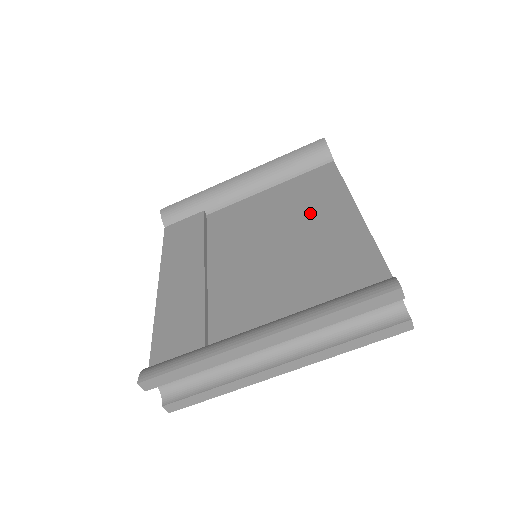
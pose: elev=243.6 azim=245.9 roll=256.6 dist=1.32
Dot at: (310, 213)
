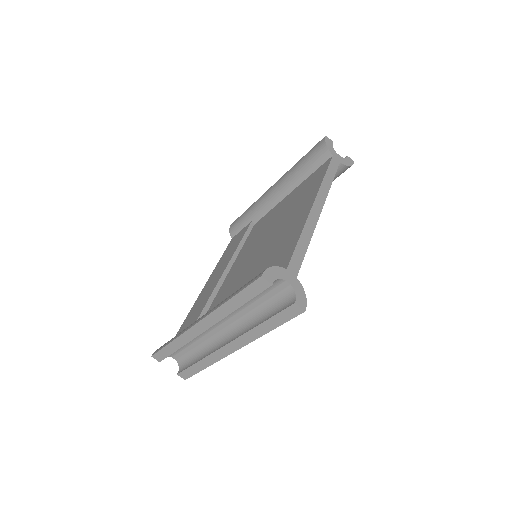
Dot at: (292, 212)
